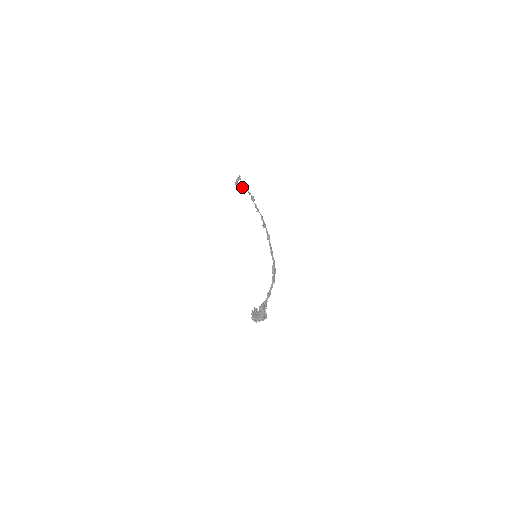
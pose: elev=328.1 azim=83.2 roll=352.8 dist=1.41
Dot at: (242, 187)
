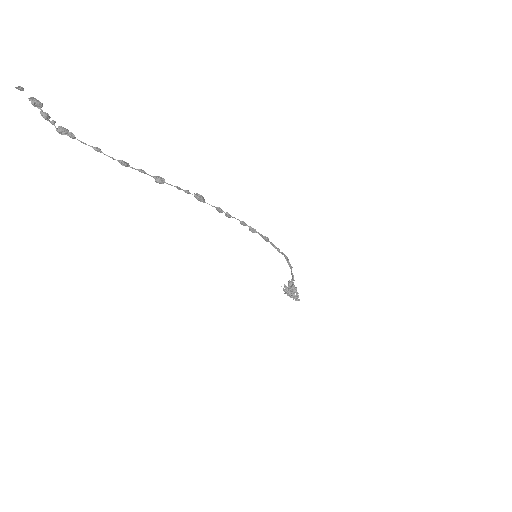
Dot at: occluded
